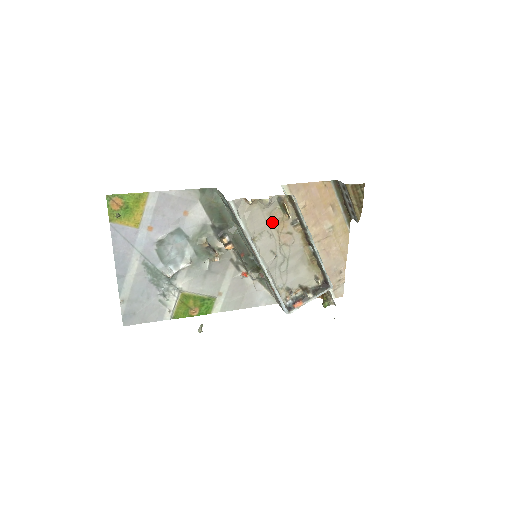
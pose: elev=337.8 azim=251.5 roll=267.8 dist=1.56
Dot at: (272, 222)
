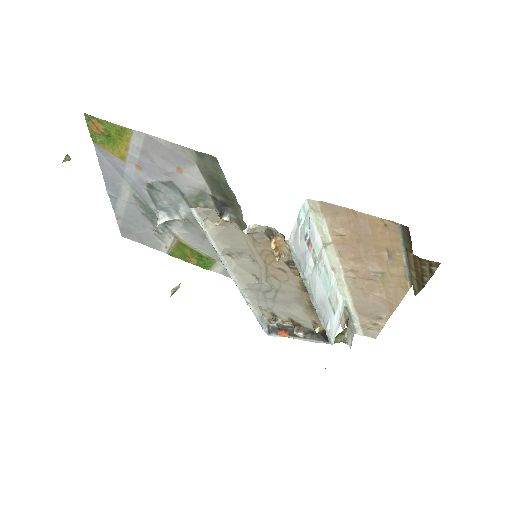
Dot at: (257, 249)
